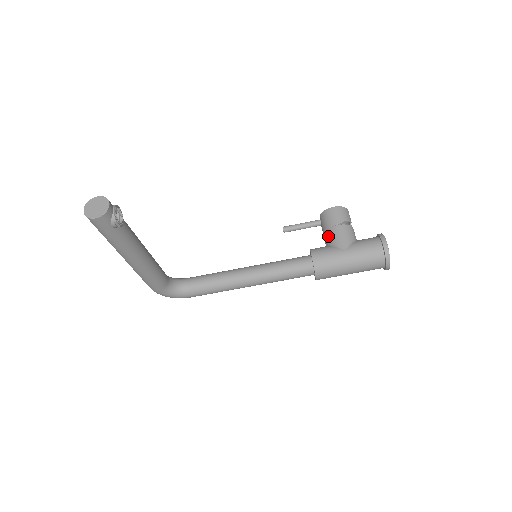
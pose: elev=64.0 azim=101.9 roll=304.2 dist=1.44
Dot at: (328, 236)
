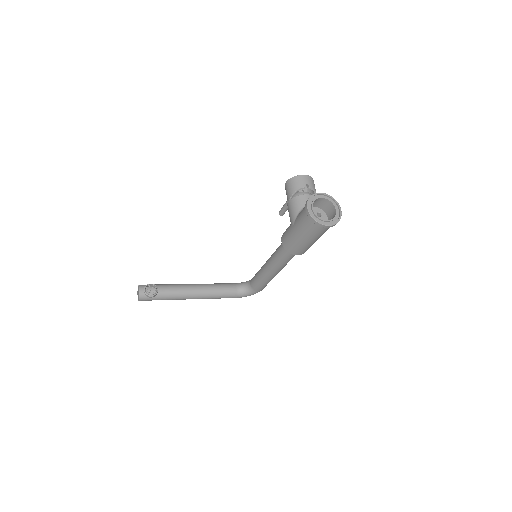
Dot at: occluded
